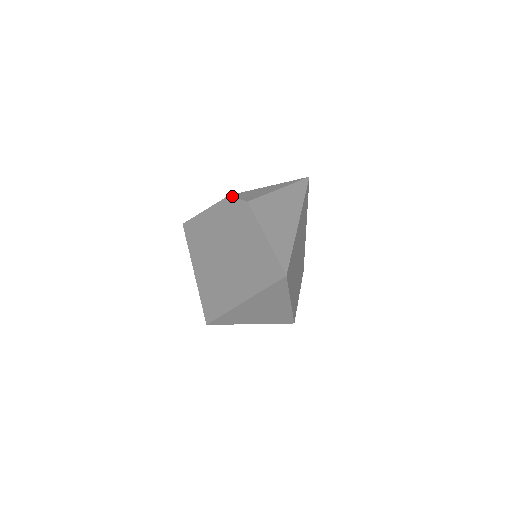
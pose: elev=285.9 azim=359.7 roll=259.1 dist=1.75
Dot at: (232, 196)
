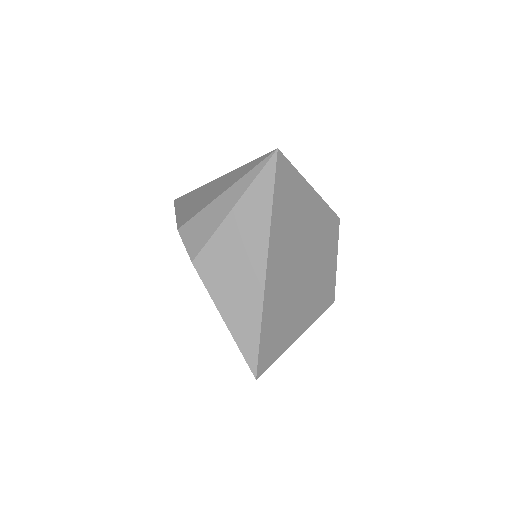
Dot at: occluded
